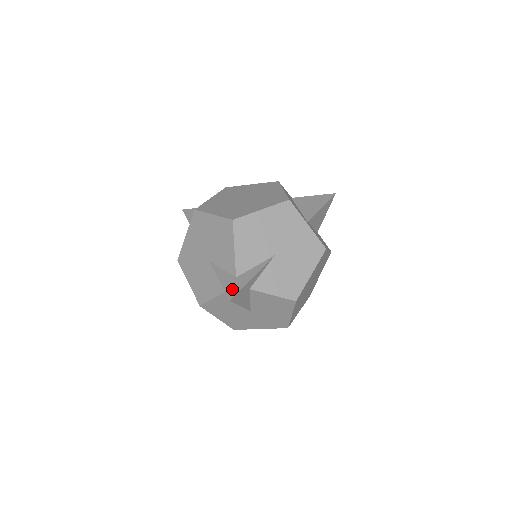
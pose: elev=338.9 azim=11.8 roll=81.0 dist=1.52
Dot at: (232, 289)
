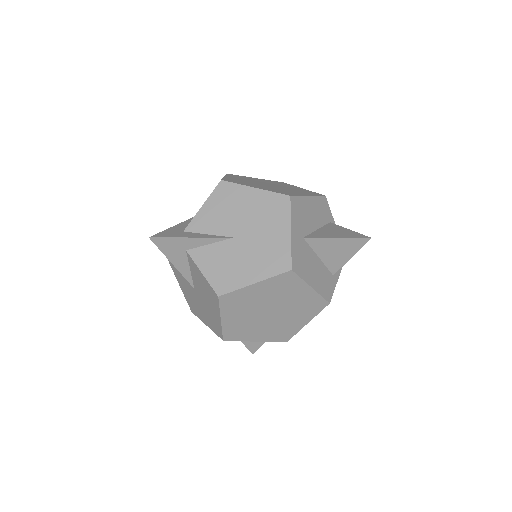
Dot at: (165, 234)
